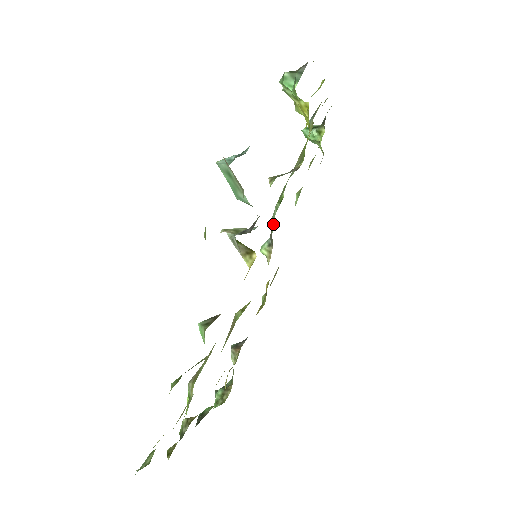
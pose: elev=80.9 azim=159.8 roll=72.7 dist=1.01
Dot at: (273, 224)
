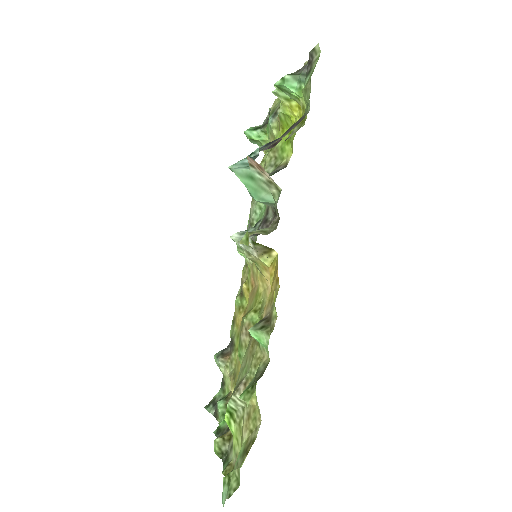
Dot at: occluded
